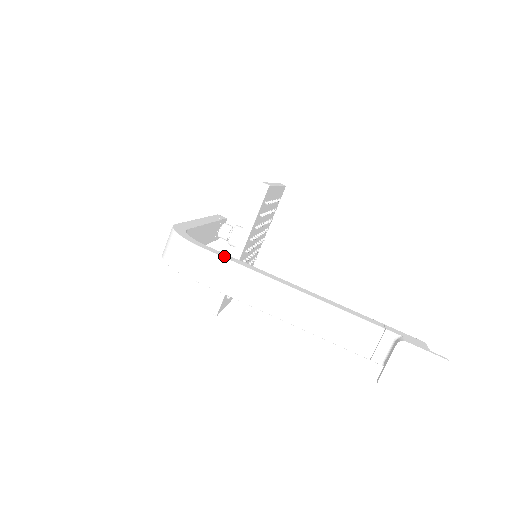
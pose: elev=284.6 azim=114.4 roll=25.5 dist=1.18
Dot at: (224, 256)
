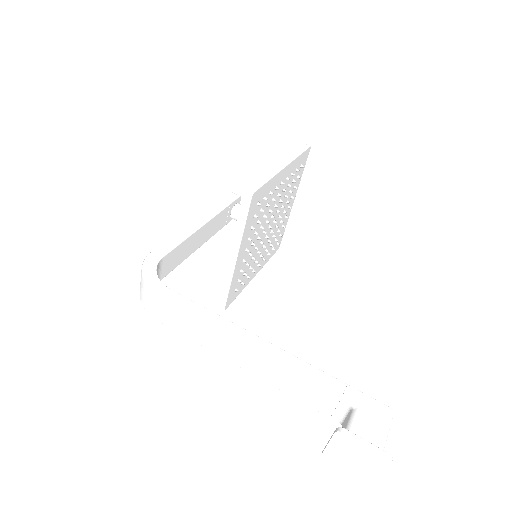
Dot at: (182, 305)
